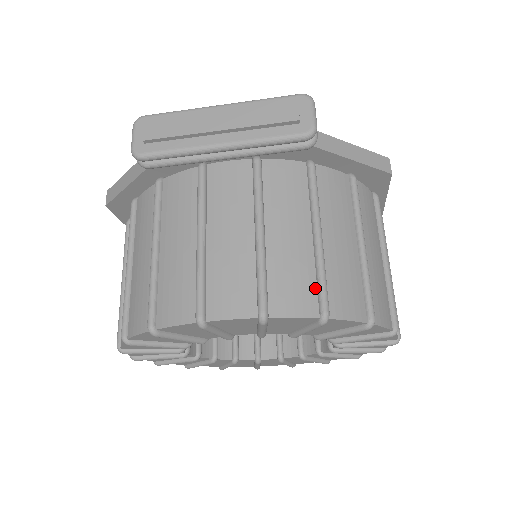
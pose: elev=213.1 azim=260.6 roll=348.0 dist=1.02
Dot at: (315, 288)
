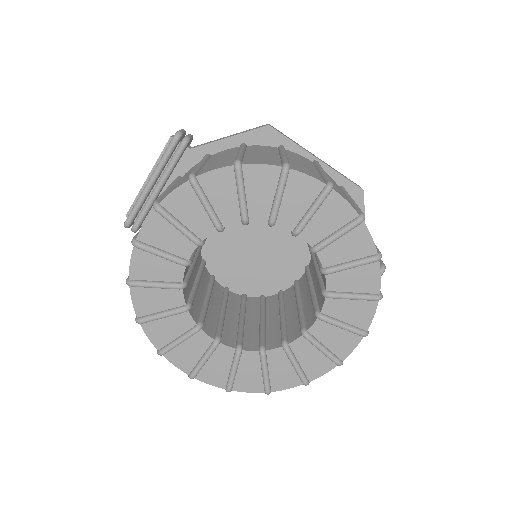
Dot at: occluded
